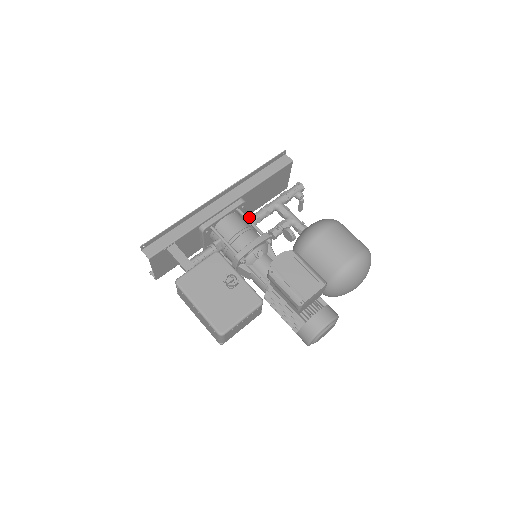
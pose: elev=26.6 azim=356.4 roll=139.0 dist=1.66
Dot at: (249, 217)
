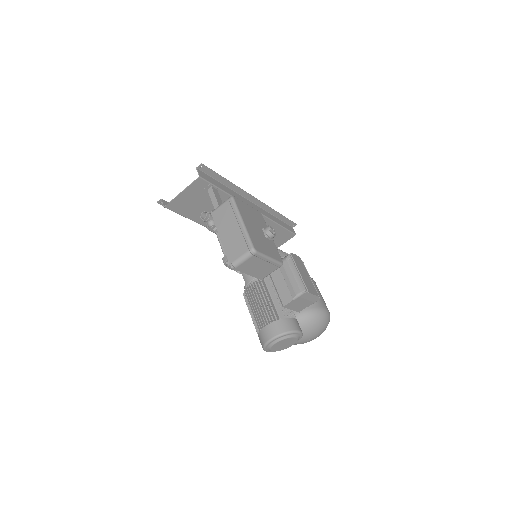
Dot at: occluded
